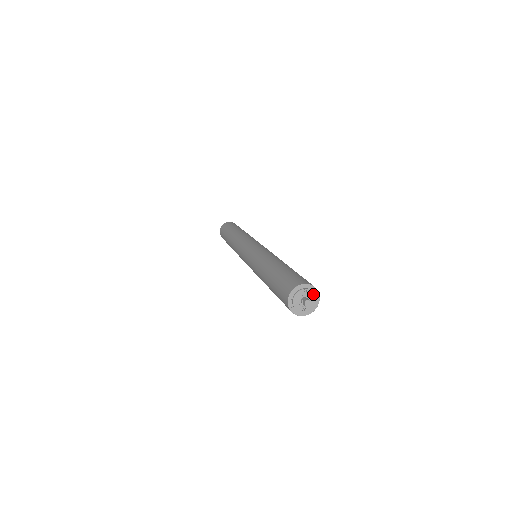
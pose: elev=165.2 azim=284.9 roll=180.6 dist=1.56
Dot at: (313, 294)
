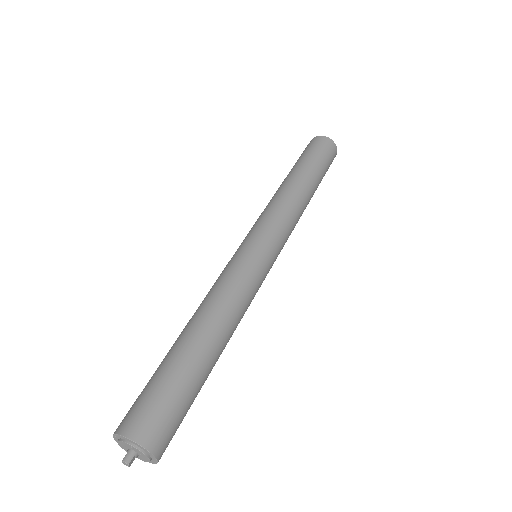
Dot at: (145, 455)
